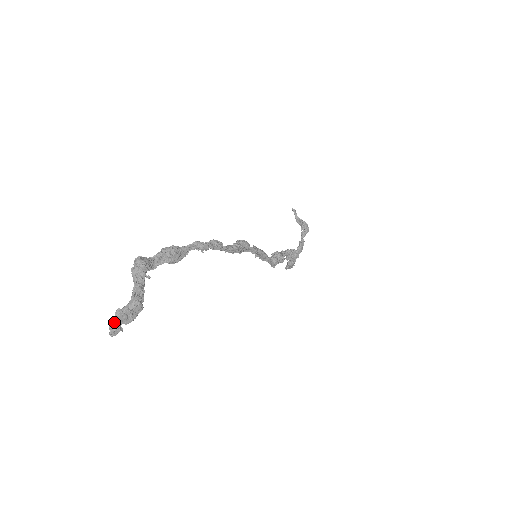
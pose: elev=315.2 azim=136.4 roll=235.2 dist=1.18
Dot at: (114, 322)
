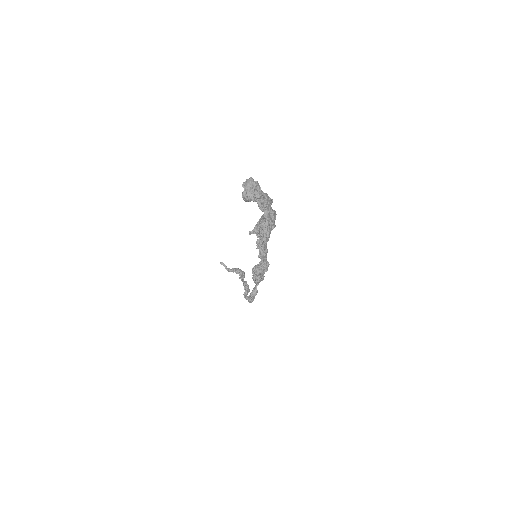
Dot at: (262, 228)
